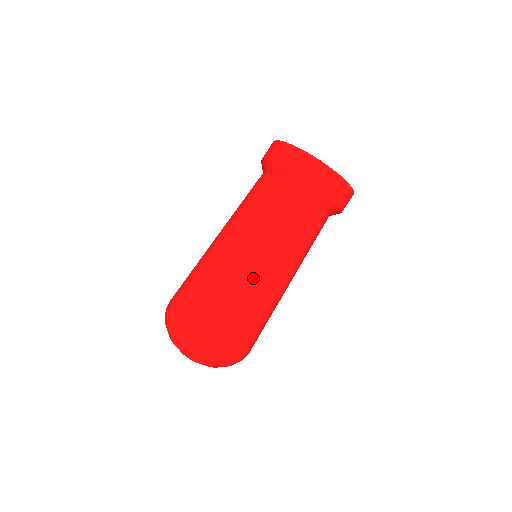
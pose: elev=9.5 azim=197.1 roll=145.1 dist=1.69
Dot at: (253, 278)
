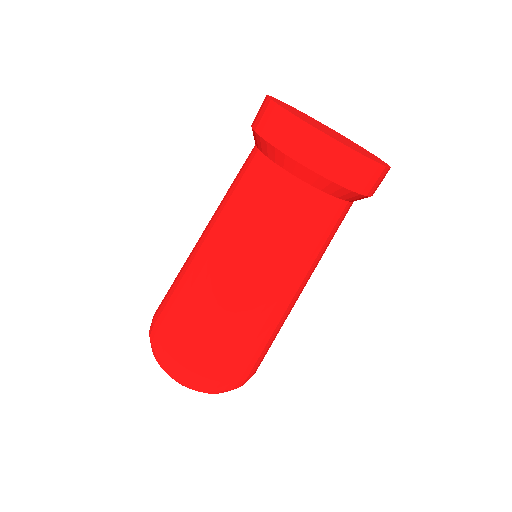
Dot at: (234, 297)
